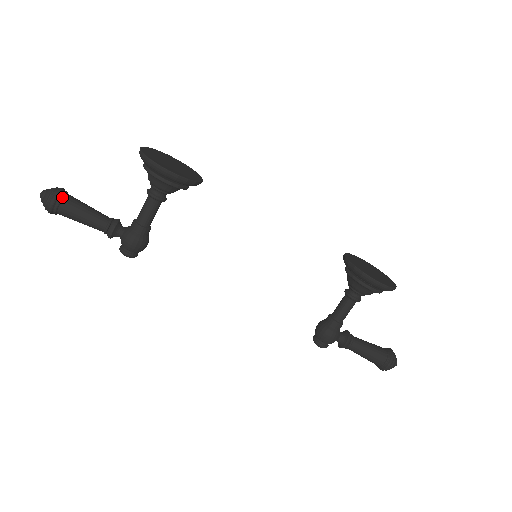
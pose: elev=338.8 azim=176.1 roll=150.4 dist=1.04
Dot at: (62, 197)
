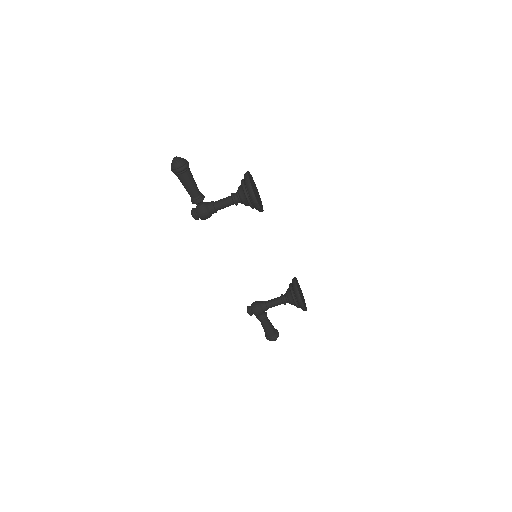
Dot at: (187, 170)
